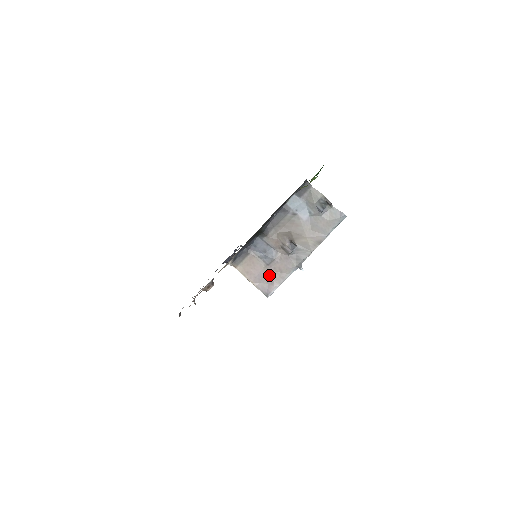
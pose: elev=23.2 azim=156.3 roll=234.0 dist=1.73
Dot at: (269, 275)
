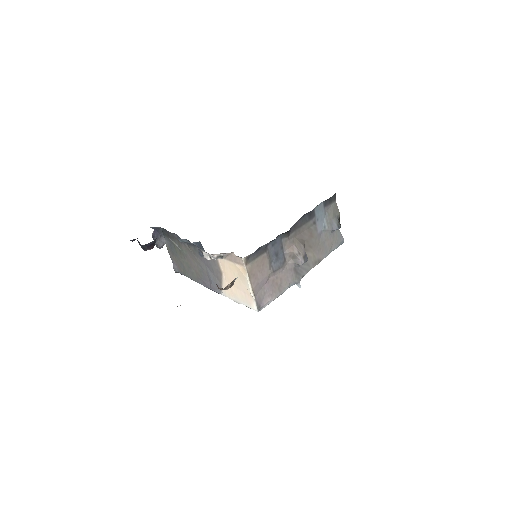
Dot at: (270, 284)
